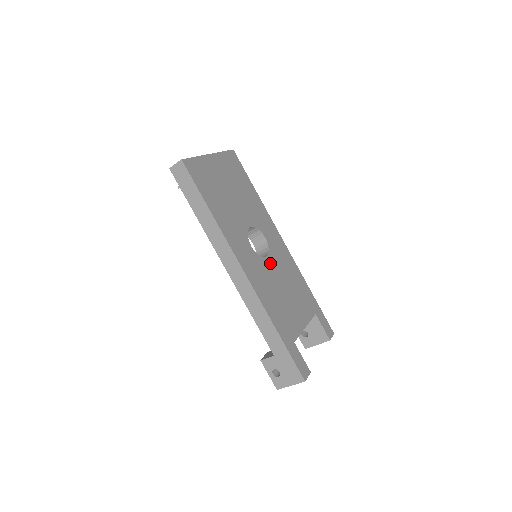
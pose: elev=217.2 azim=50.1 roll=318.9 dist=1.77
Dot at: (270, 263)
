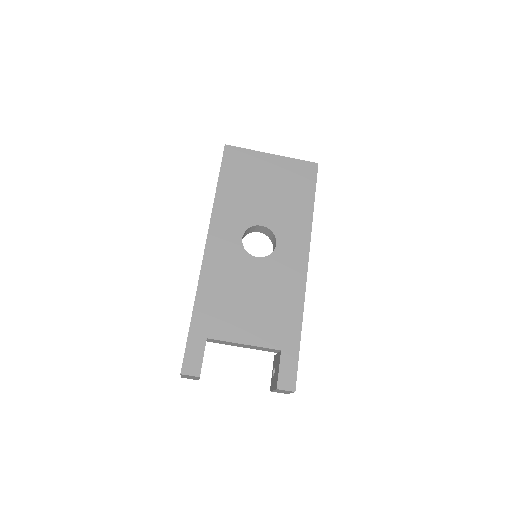
Dot at: (256, 265)
